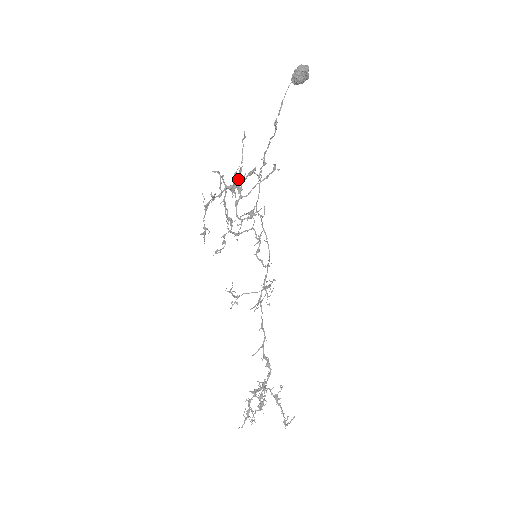
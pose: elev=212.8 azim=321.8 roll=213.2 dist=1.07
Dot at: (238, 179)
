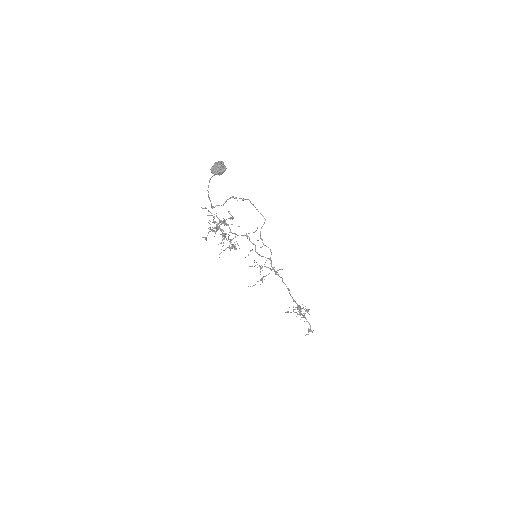
Dot at: (213, 231)
